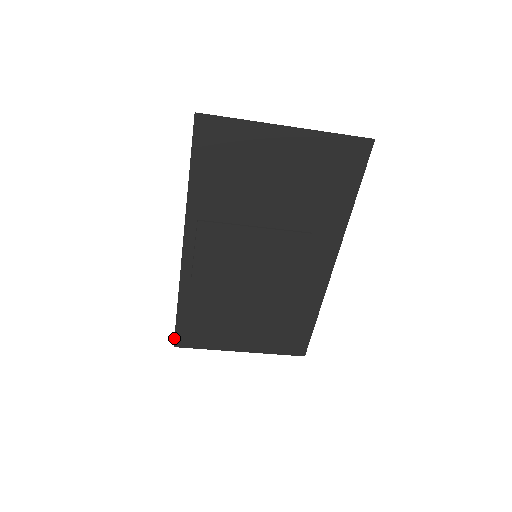
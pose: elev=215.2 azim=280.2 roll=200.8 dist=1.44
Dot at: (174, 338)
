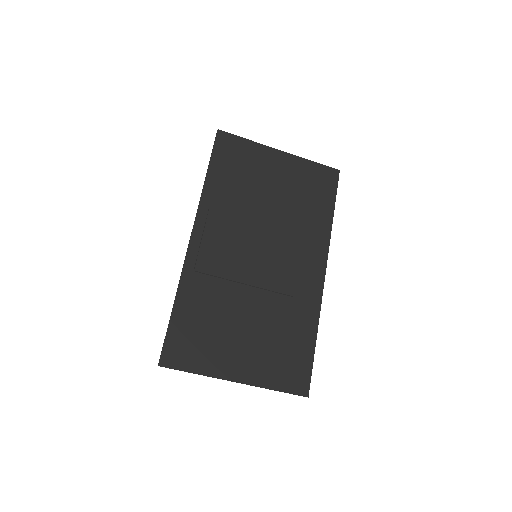
Dot at: (161, 351)
